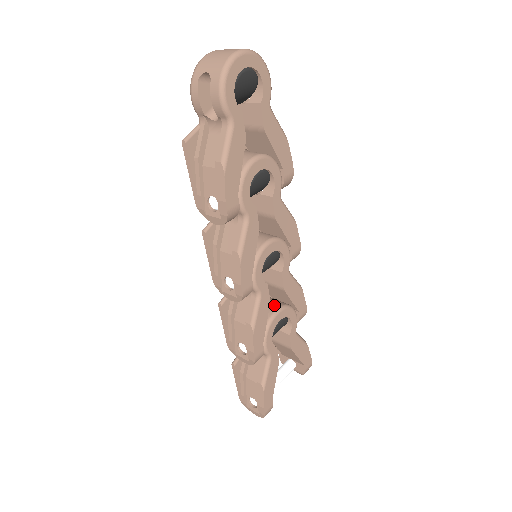
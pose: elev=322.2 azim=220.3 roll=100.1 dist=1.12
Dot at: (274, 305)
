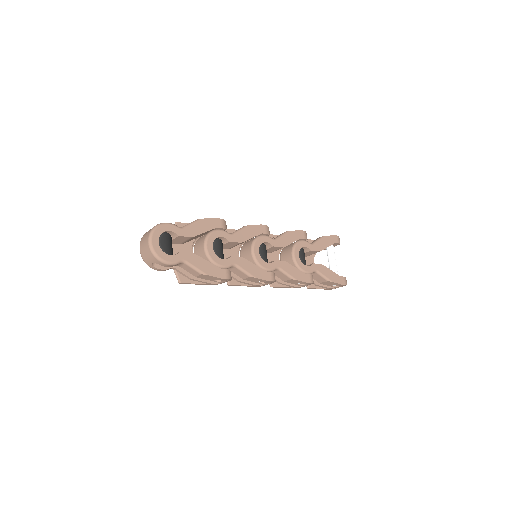
Dot at: (289, 255)
